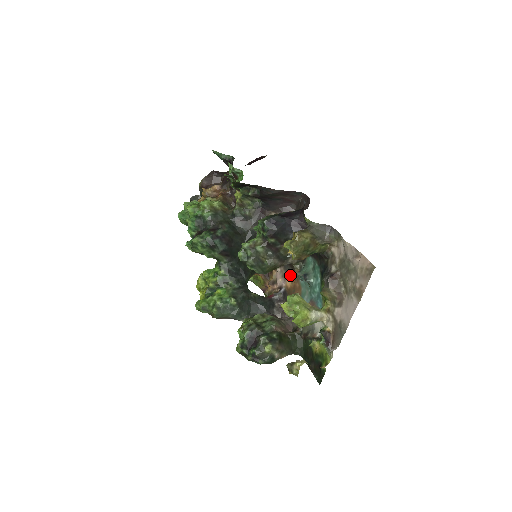
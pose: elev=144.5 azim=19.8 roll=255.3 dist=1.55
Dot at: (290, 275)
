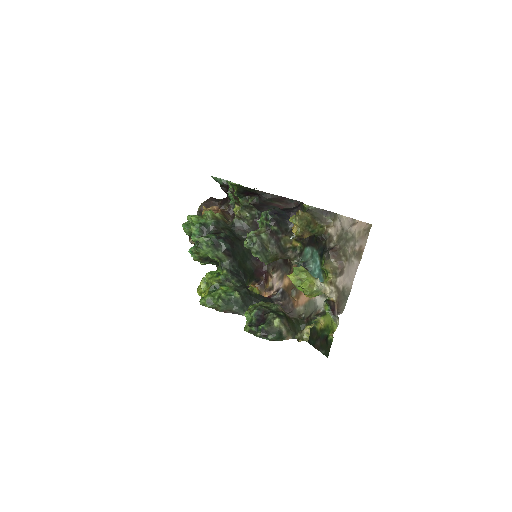
Dot at: (287, 274)
